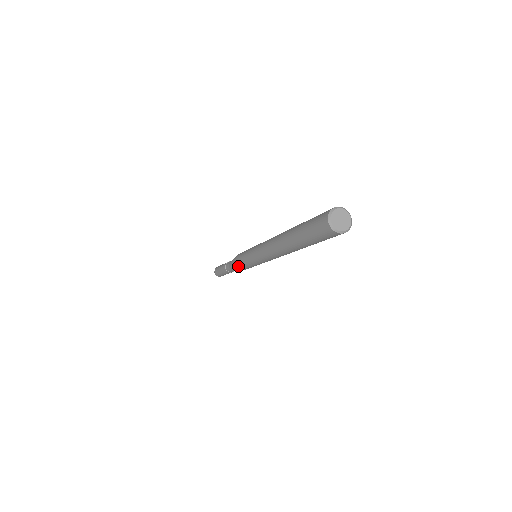
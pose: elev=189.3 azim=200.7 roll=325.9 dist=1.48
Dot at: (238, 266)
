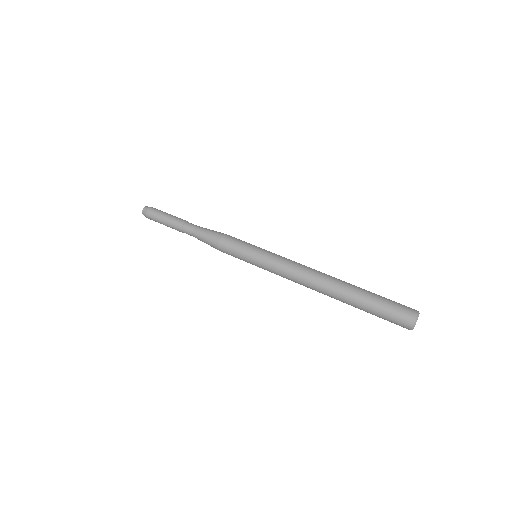
Dot at: occluded
